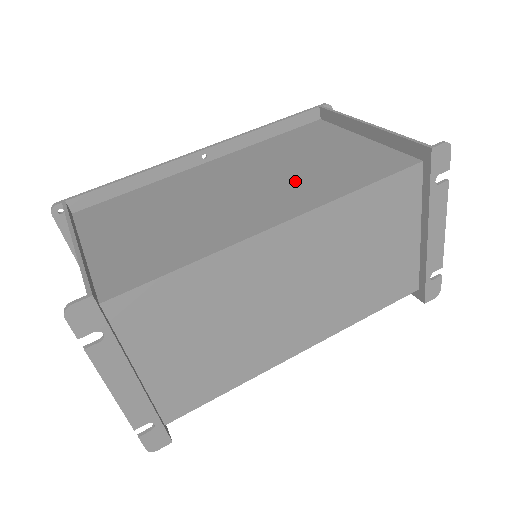
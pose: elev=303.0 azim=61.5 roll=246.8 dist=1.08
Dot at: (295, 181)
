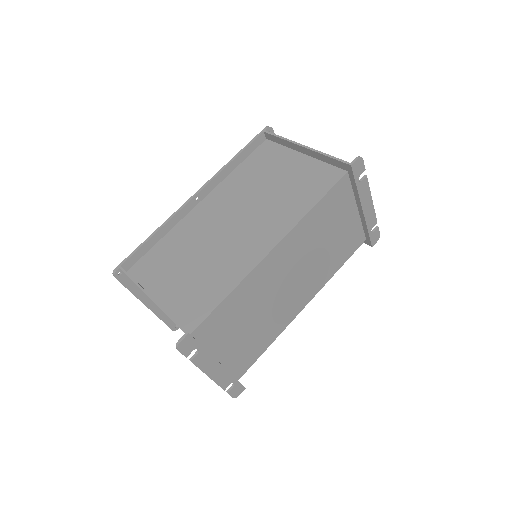
Dot at: (270, 208)
